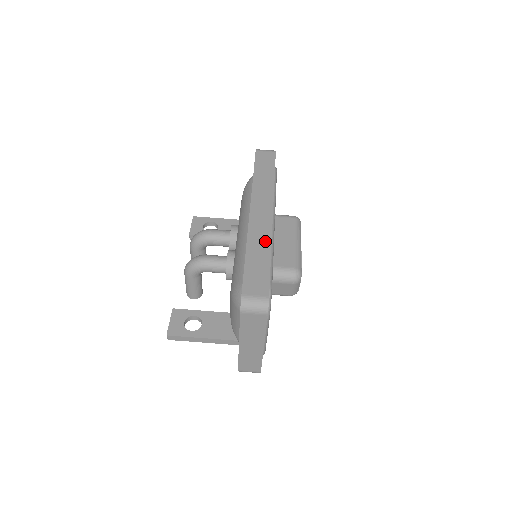
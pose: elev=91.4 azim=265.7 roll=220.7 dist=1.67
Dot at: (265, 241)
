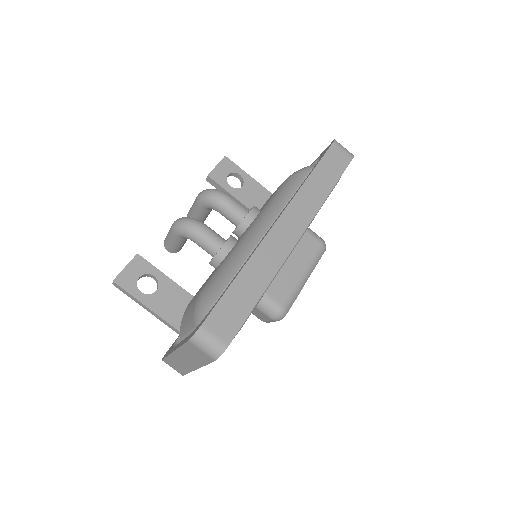
Dot at: (269, 270)
